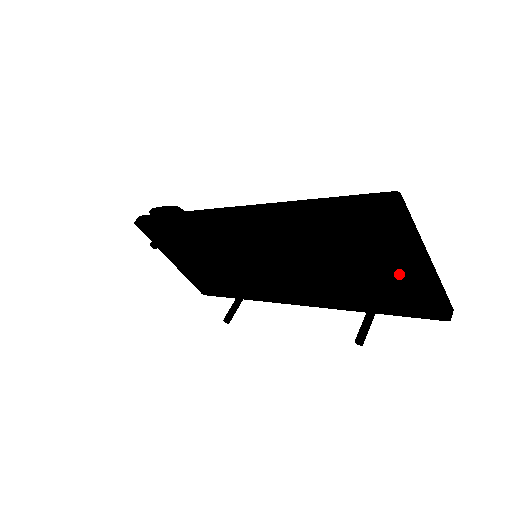
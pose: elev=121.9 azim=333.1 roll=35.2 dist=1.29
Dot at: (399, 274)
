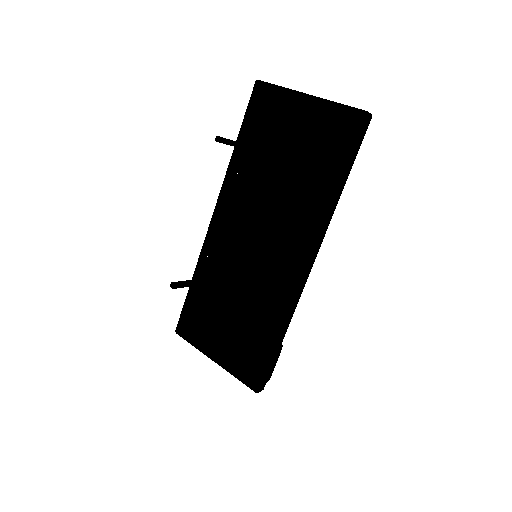
Dot at: occluded
